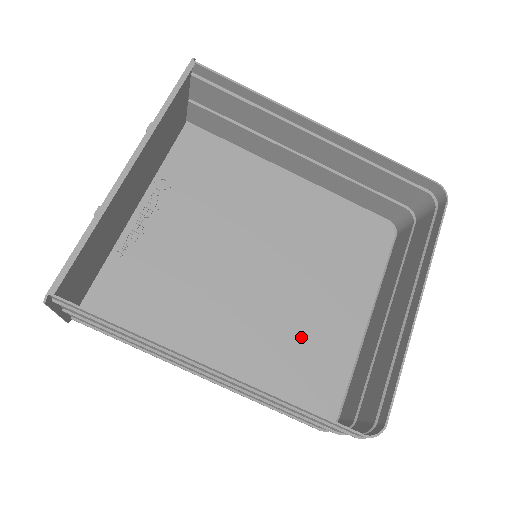
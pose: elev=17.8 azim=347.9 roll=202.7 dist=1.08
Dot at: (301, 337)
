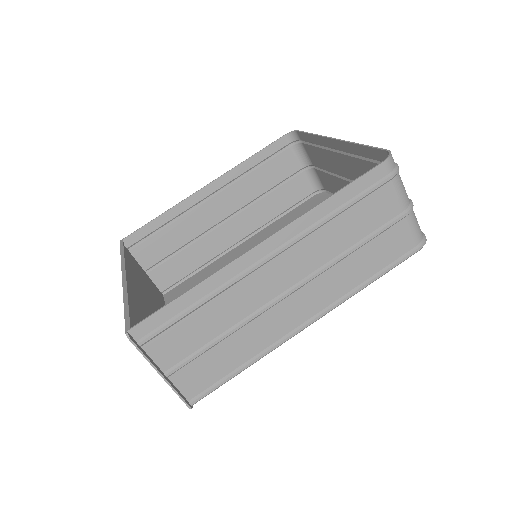
Dot at: occluded
